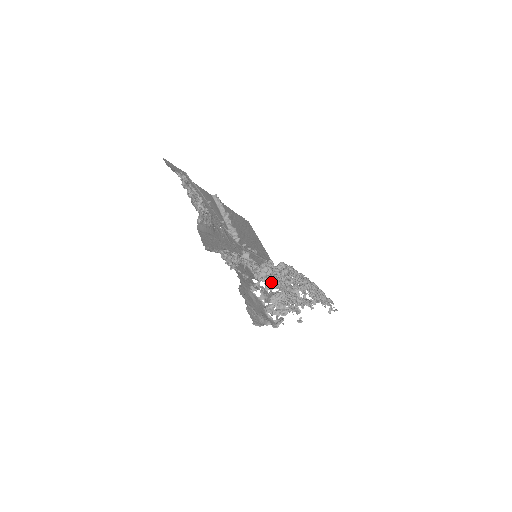
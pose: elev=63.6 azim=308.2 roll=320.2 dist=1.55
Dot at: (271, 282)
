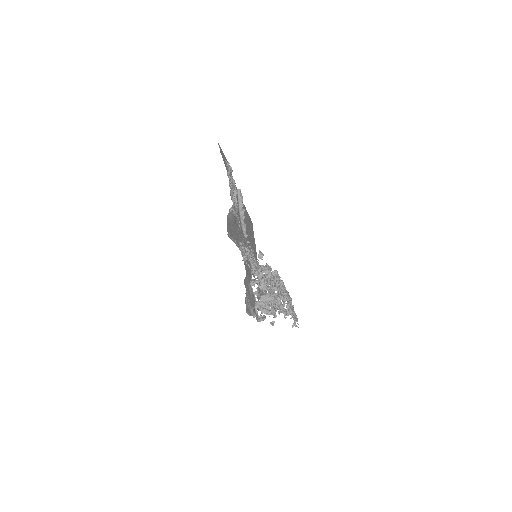
Dot at: (267, 284)
